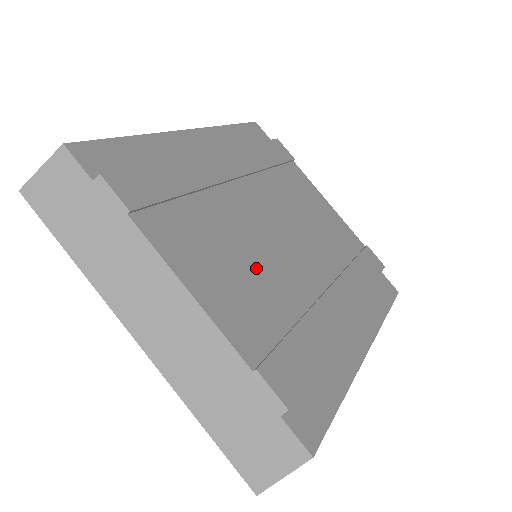
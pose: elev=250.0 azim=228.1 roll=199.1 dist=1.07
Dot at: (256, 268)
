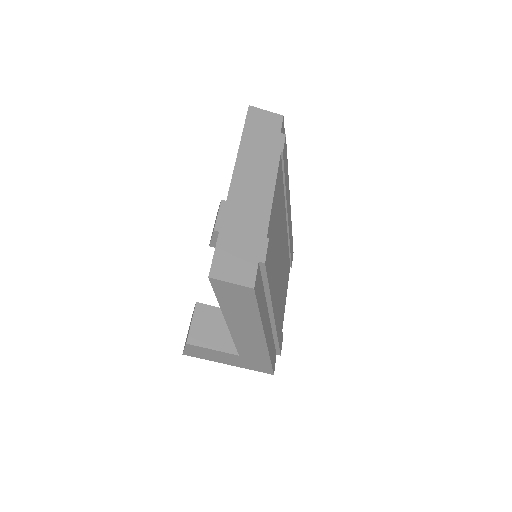
Dot at: (277, 238)
